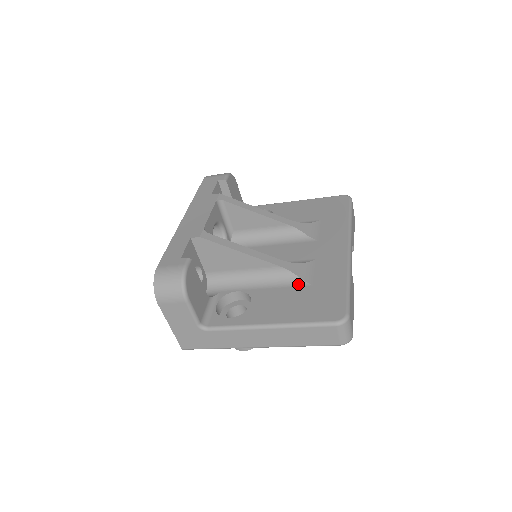
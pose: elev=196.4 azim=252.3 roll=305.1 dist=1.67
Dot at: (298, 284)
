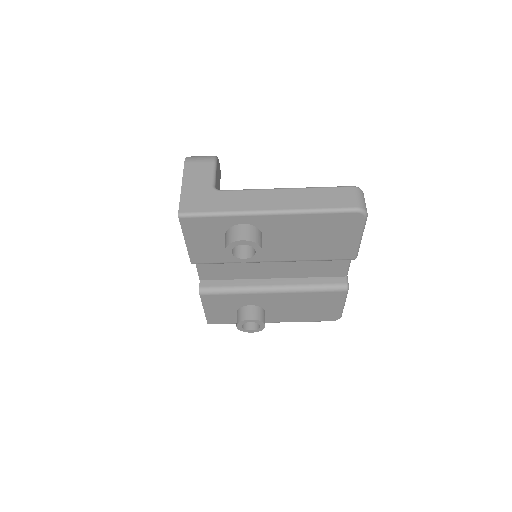
Dot at: occluded
